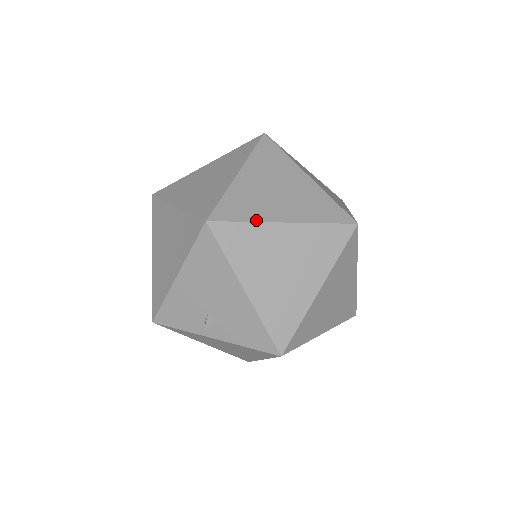
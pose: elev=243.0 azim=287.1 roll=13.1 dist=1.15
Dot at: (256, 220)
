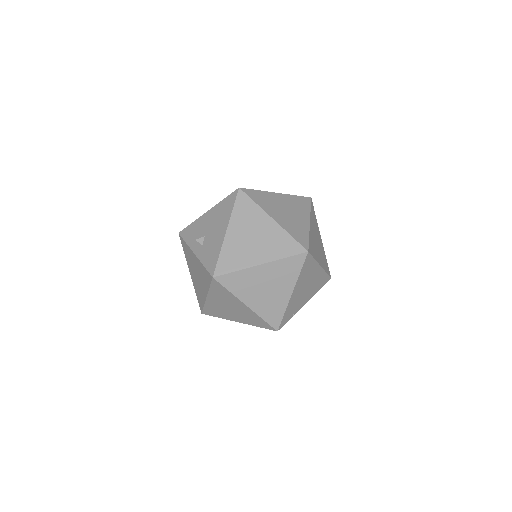
Dot at: (261, 206)
